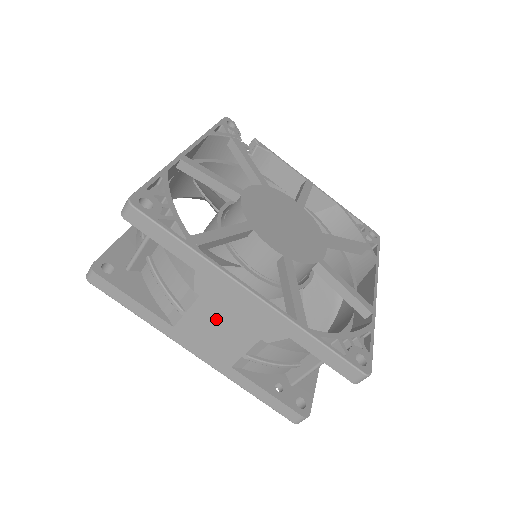
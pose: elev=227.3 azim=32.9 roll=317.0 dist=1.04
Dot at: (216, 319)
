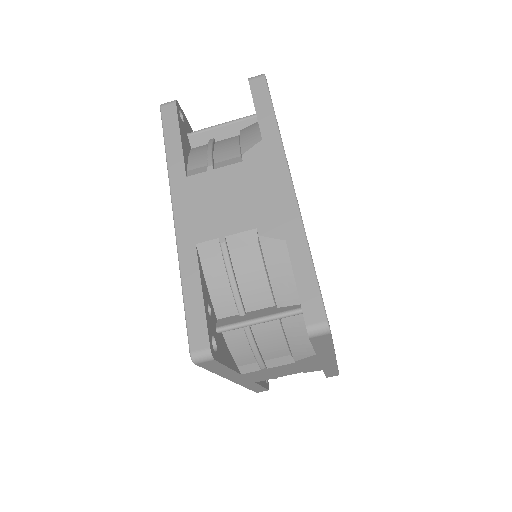
Dot at: (234, 188)
